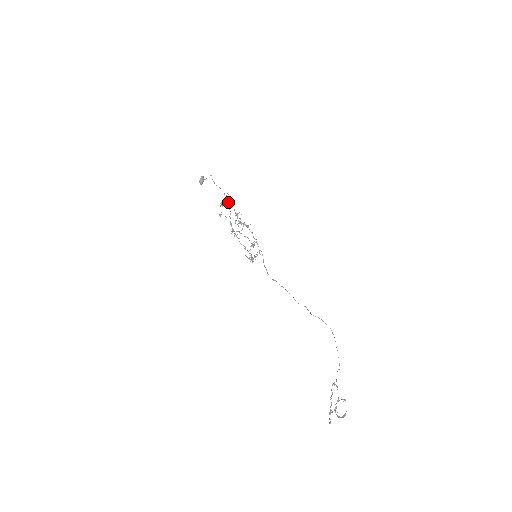
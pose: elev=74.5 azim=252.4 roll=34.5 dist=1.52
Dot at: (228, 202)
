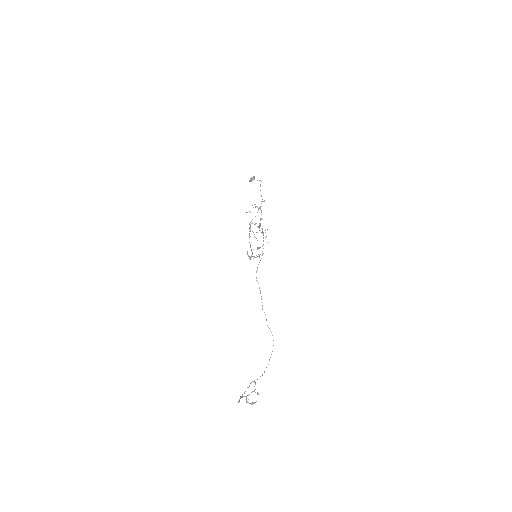
Dot at: (260, 207)
